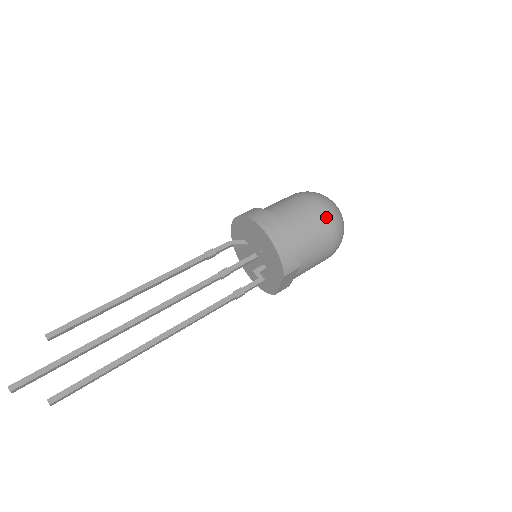
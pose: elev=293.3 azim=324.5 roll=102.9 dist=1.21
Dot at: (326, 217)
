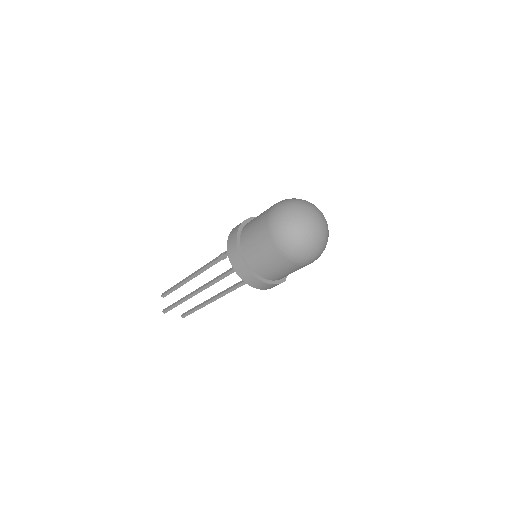
Dot at: (296, 264)
